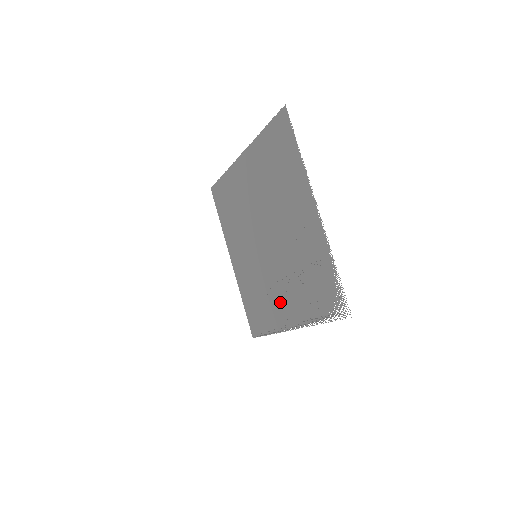
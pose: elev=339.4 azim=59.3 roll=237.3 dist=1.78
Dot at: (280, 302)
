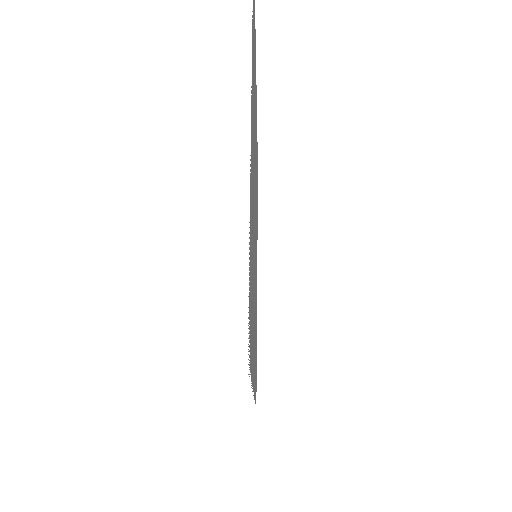
Dot at: occluded
